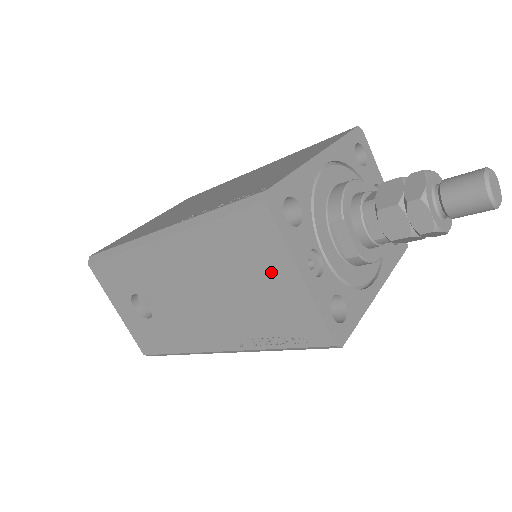
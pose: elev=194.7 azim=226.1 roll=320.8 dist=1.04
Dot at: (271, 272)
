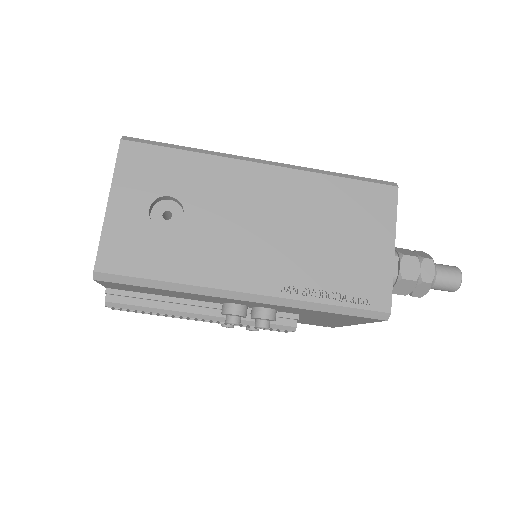
Dot at: (370, 235)
